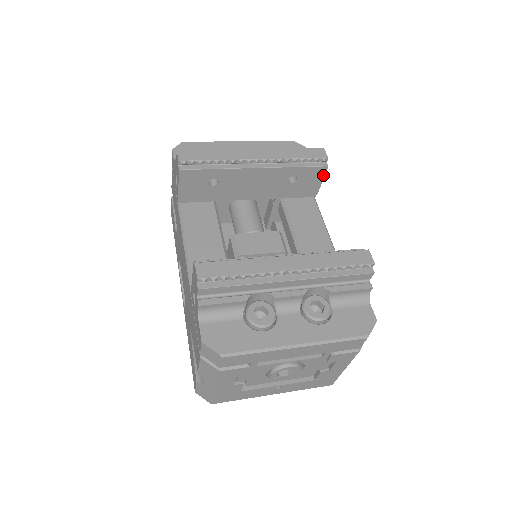
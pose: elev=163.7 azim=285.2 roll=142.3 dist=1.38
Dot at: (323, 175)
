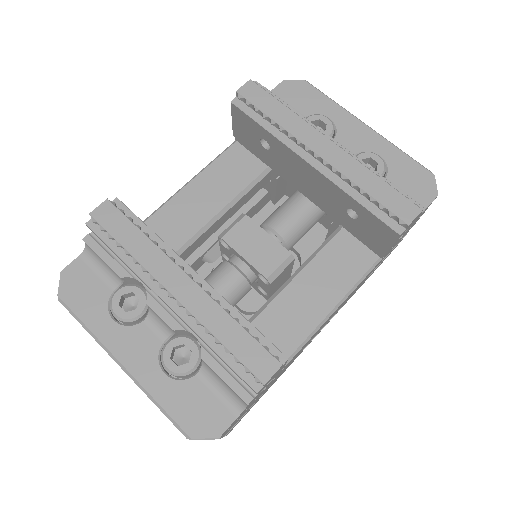
Dot at: (393, 241)
